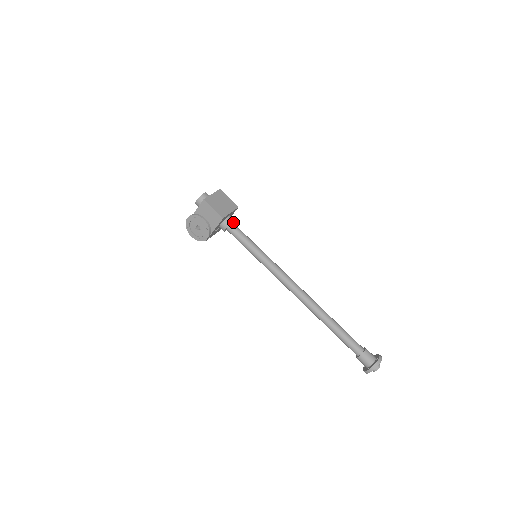
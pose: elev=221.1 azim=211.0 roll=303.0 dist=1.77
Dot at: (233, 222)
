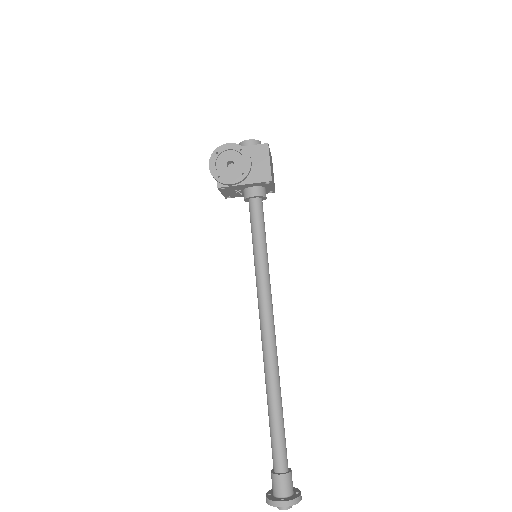
Dot at: occluded
